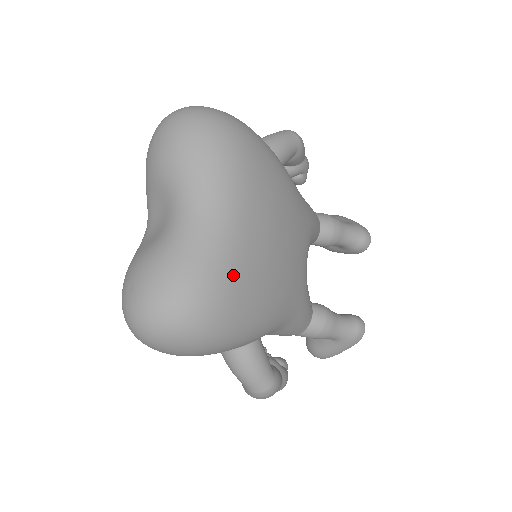
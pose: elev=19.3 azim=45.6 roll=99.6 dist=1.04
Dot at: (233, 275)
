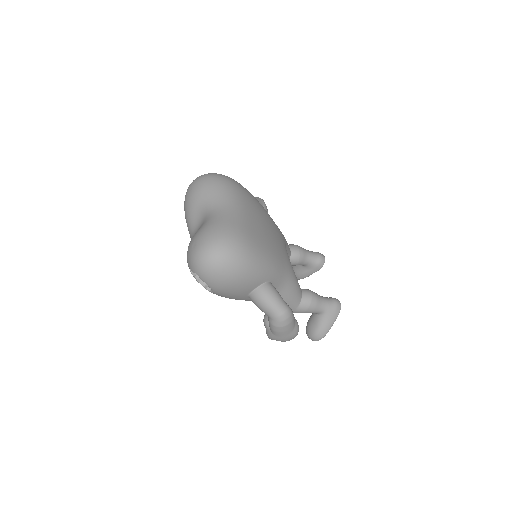
Dot at: (247, 229)
